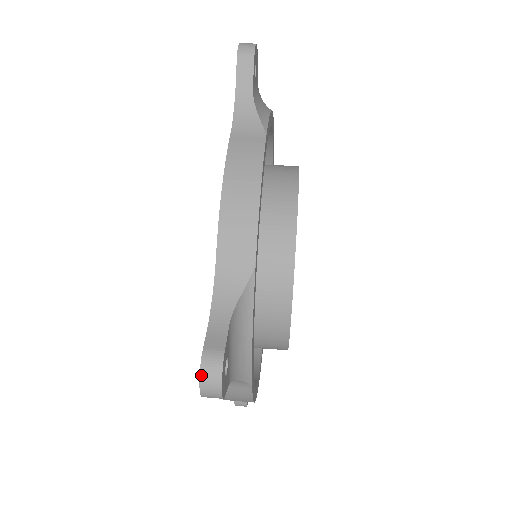
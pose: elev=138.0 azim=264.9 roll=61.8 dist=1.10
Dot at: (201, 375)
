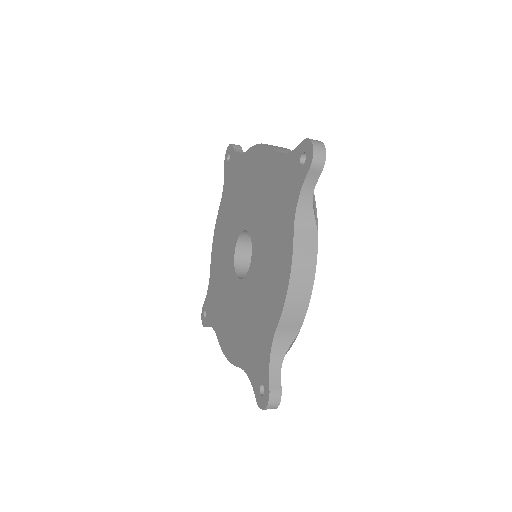
Dot at: (311, 140)
